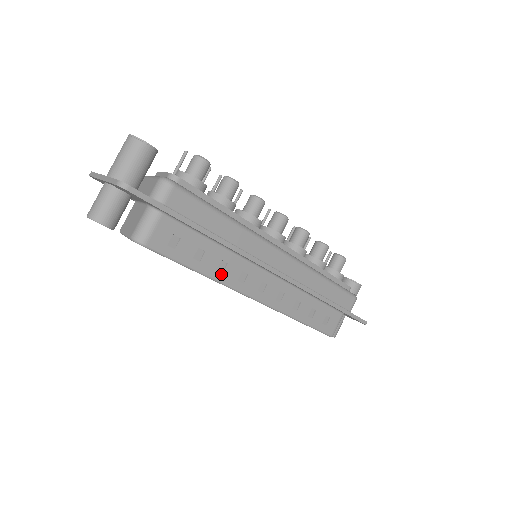
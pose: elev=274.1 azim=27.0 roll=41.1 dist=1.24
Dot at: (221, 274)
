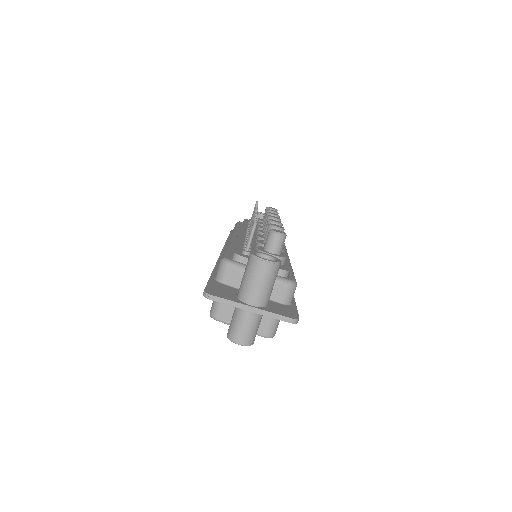
Dot at: occluded
